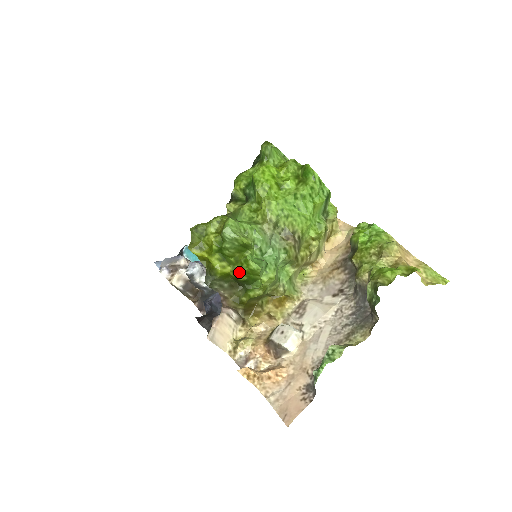
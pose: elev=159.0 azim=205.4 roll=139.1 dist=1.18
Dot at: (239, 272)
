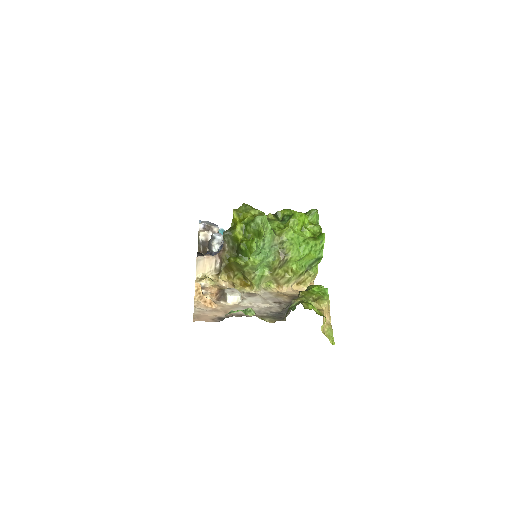
Dot at: (244, 242)
